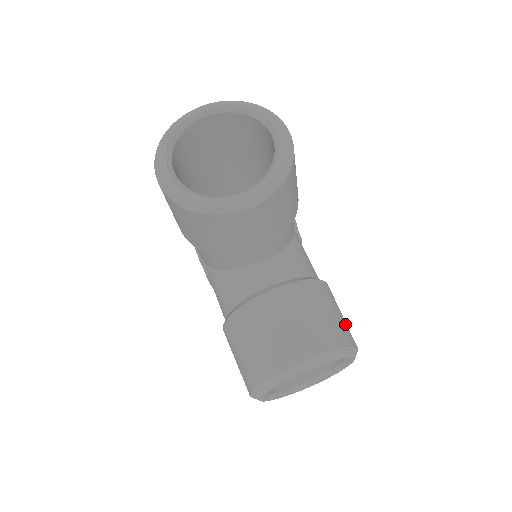
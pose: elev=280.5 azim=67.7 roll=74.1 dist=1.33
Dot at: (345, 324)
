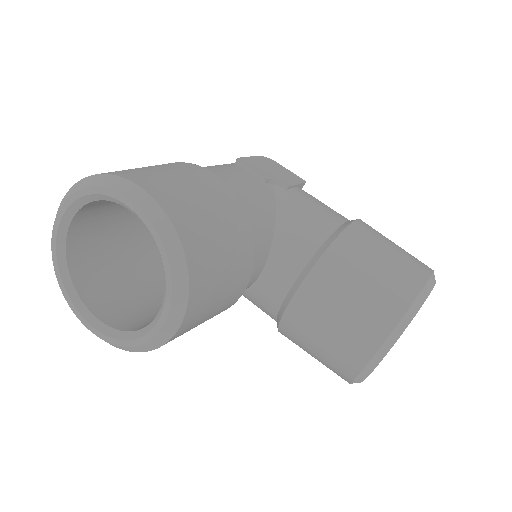
Dot at: (396, 267)
